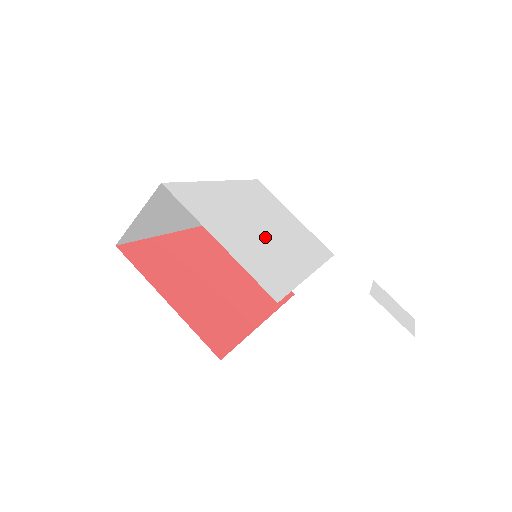
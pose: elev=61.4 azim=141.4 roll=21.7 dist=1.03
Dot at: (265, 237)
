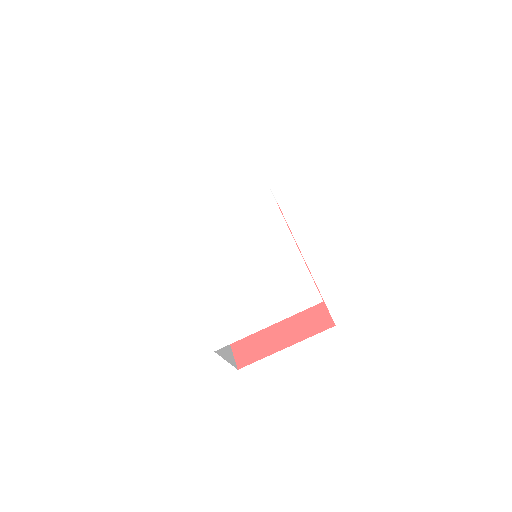
Dot at: (254, 263)
